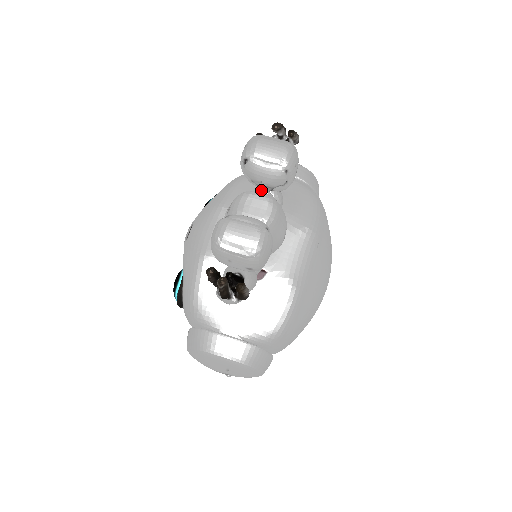
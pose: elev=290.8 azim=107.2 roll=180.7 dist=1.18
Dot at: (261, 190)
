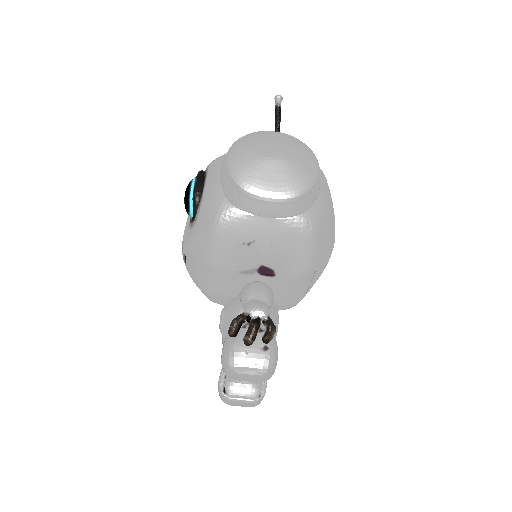
Dot at: occluded
